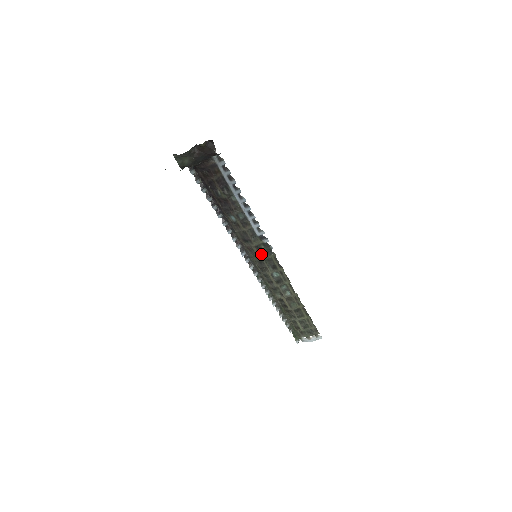
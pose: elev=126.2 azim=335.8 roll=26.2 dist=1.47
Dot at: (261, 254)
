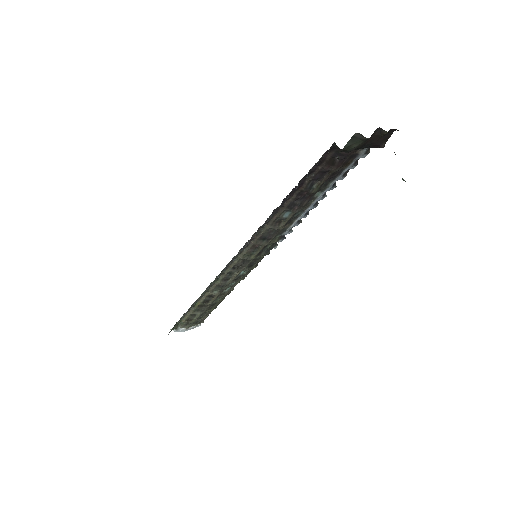
Dot at: (258, 253)
